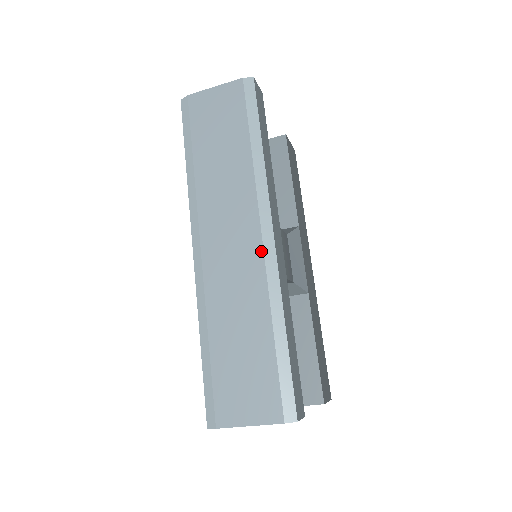
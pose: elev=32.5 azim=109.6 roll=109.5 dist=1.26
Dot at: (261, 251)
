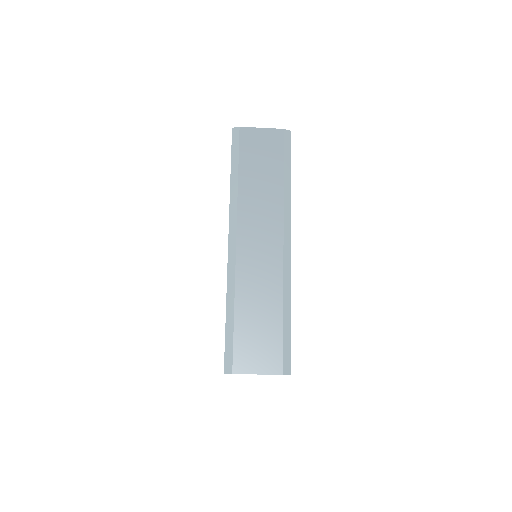
Dot at: (282, 256)
